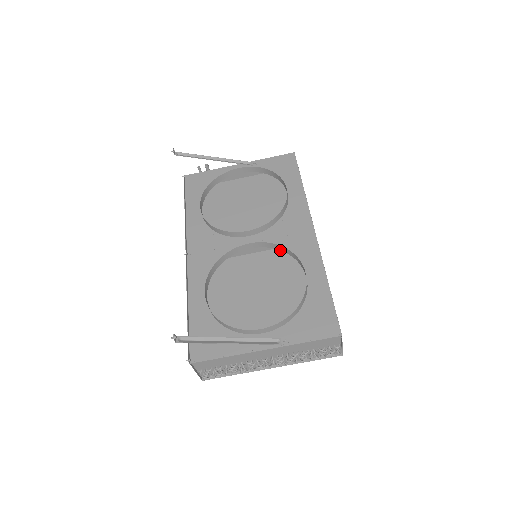
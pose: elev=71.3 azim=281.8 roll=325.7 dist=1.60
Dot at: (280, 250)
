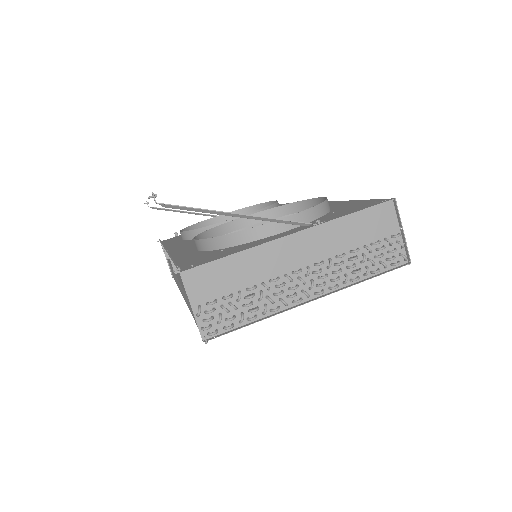
Dot at: occluded
